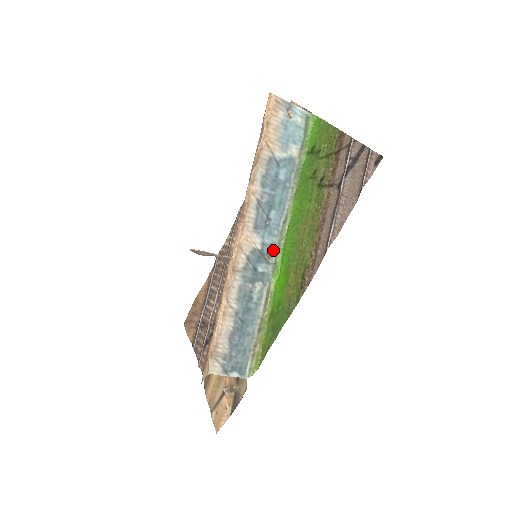
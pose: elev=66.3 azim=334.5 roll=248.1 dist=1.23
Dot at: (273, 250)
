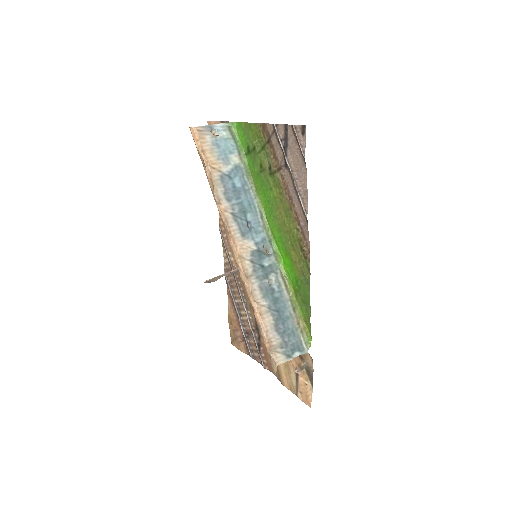
Dot at: (266, 243)
